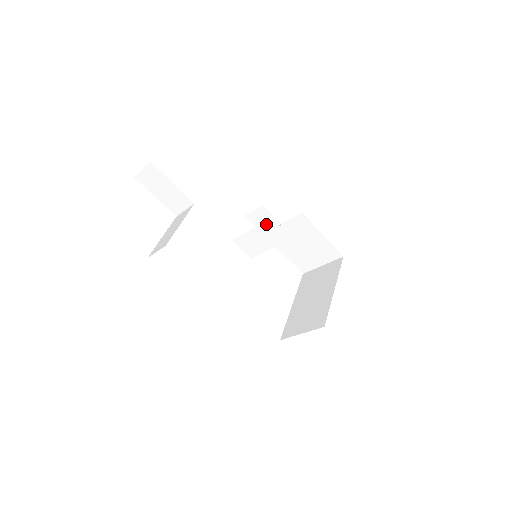
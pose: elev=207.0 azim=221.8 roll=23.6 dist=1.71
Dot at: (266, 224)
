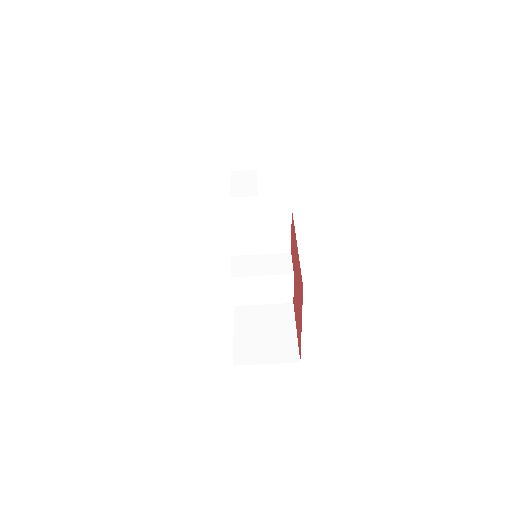
Dot at: (281, 256)
